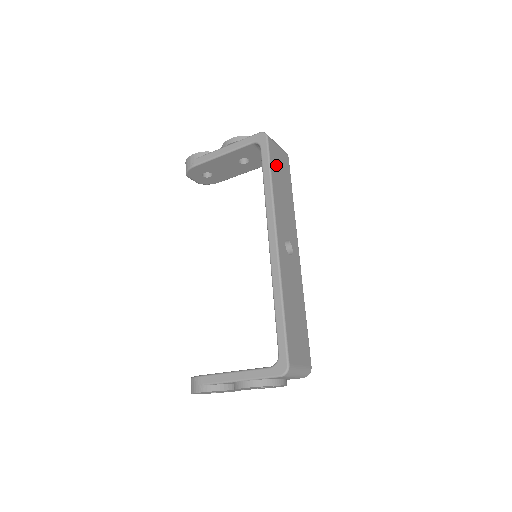
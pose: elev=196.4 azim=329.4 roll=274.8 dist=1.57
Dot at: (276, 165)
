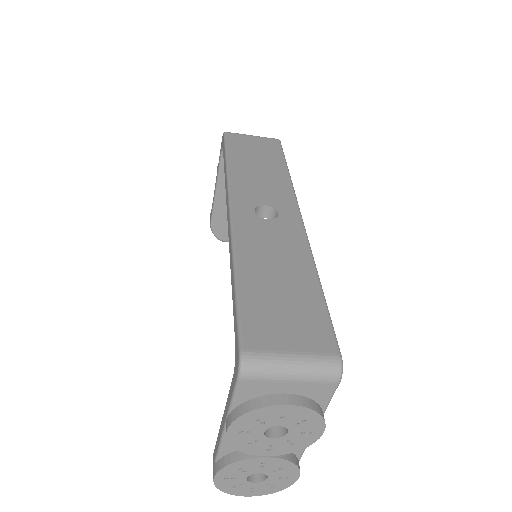
Dot at: (242, 149)
